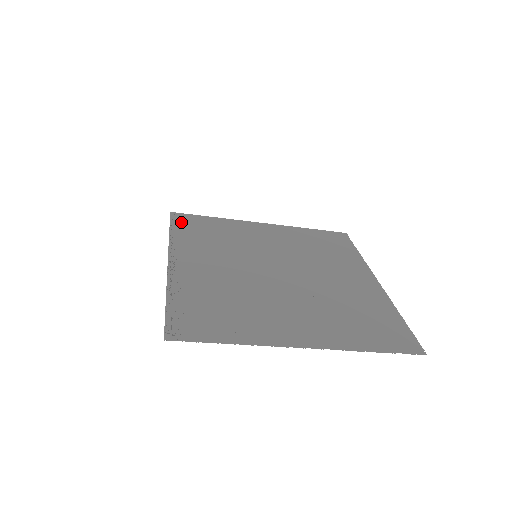
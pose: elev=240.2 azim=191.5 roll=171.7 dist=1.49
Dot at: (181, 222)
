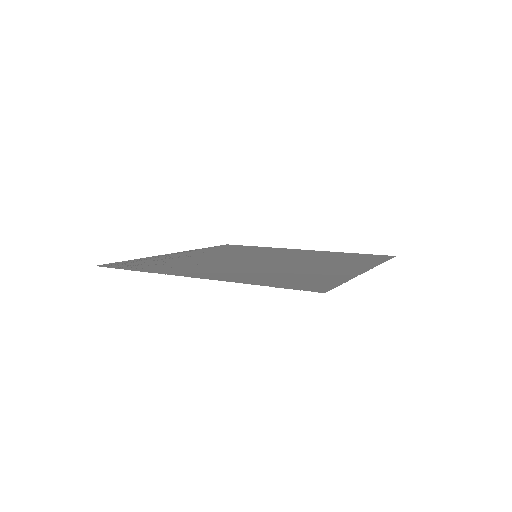
Dot at: (225, 246)
